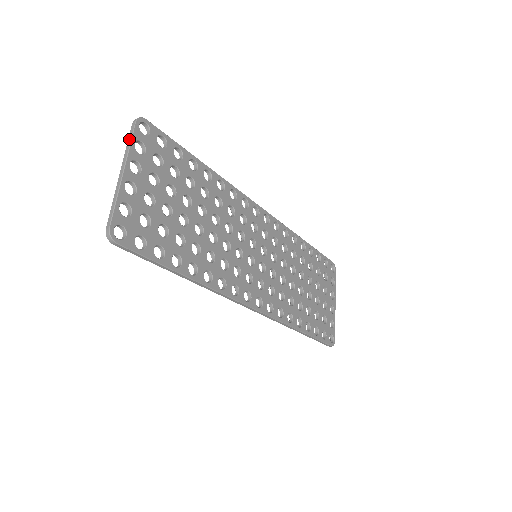
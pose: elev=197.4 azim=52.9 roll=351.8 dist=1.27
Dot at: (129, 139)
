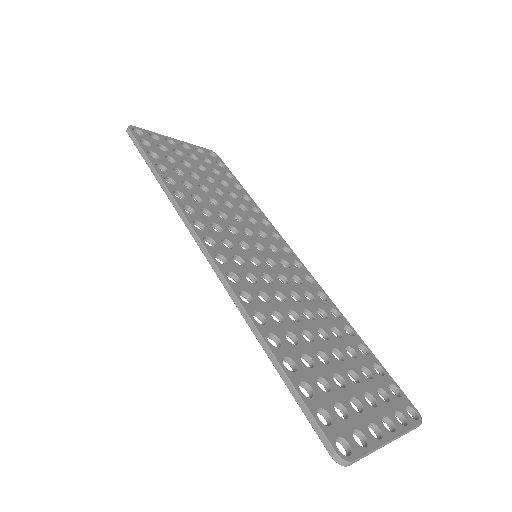
Dot at: (196, 148)
